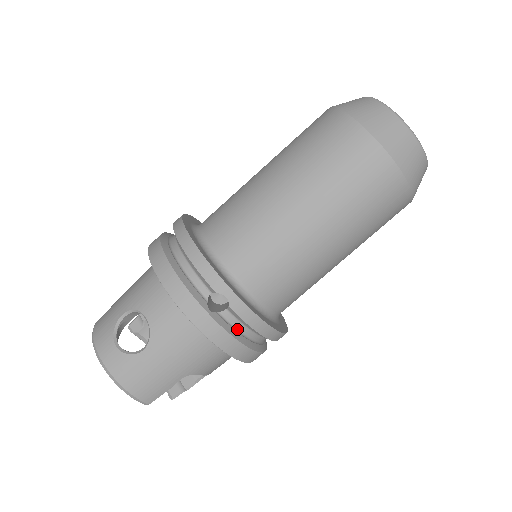
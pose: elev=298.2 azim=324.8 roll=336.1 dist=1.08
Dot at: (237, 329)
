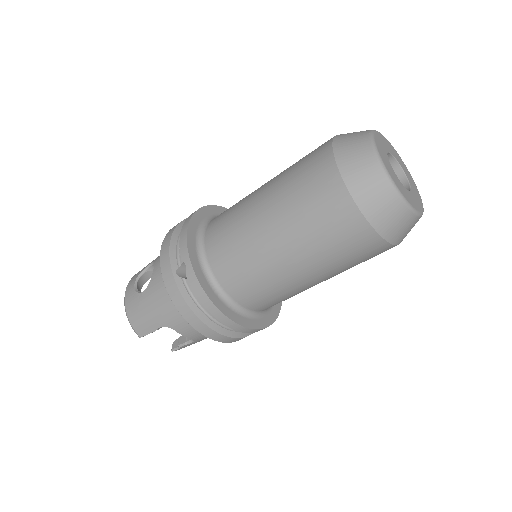
Dot at: (195, 299)
